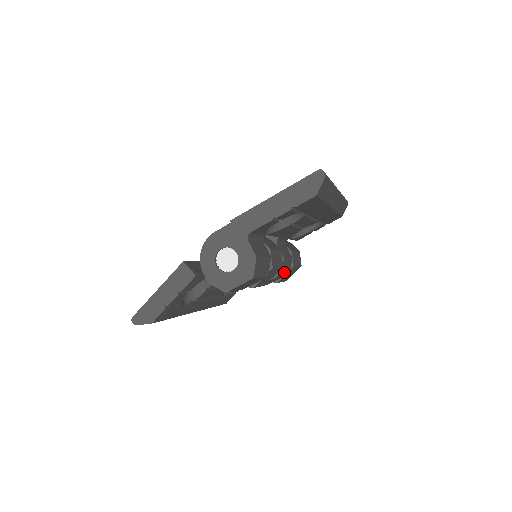
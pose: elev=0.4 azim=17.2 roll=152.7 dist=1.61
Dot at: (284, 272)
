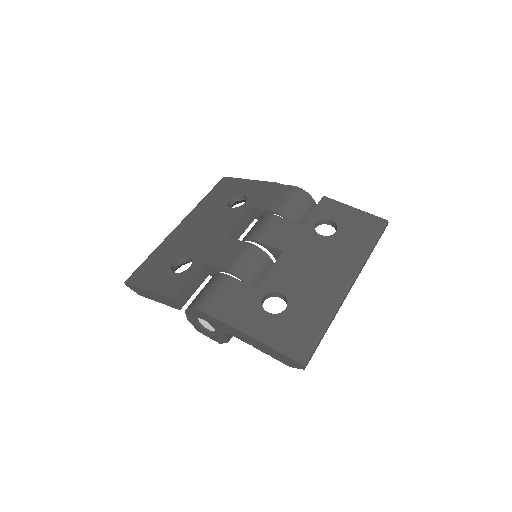
Dot at: occluded
